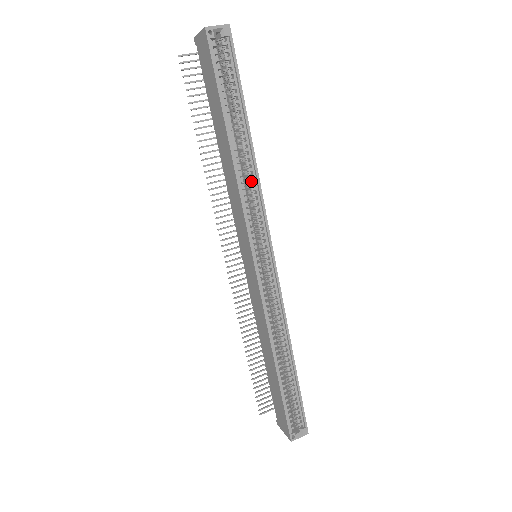
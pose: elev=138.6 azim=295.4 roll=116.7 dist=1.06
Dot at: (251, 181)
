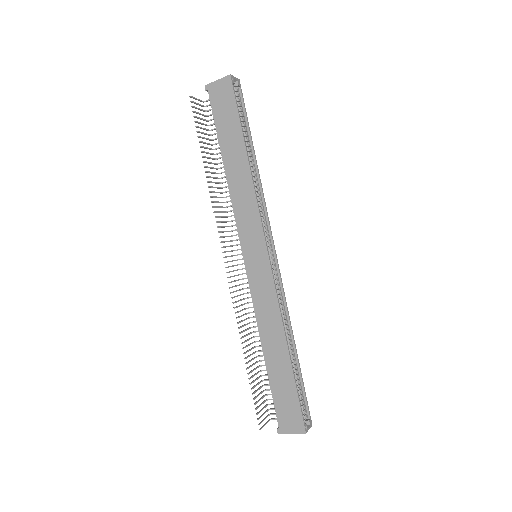
Dot at: (258, 189)
